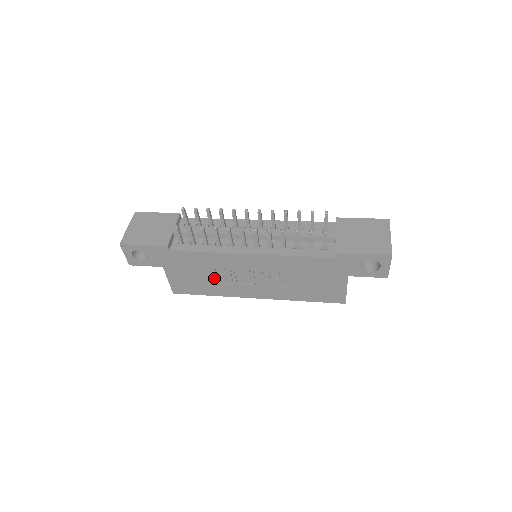
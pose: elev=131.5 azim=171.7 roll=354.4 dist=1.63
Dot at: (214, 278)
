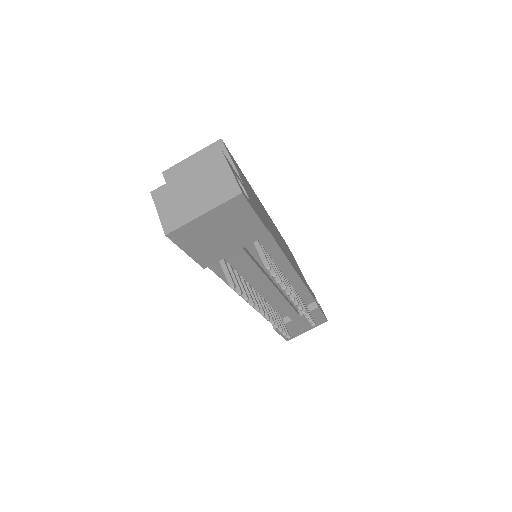
Dot at: occluded
